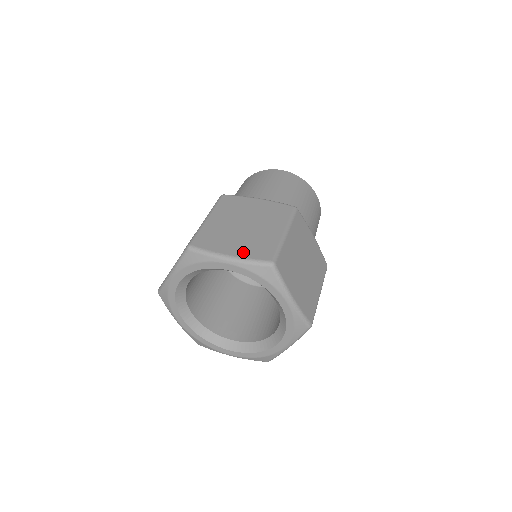
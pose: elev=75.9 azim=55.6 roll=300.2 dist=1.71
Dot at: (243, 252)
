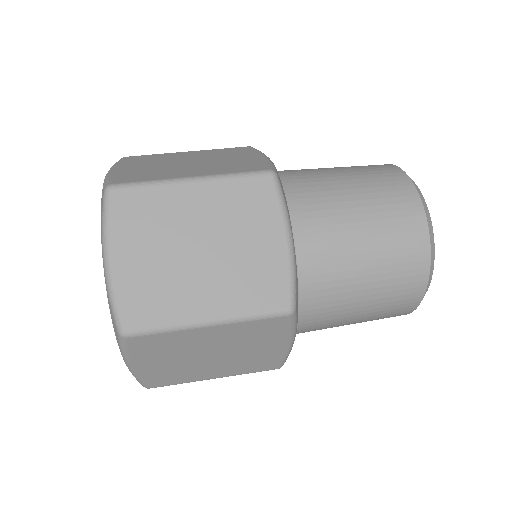
Dot at: (123, 171)
